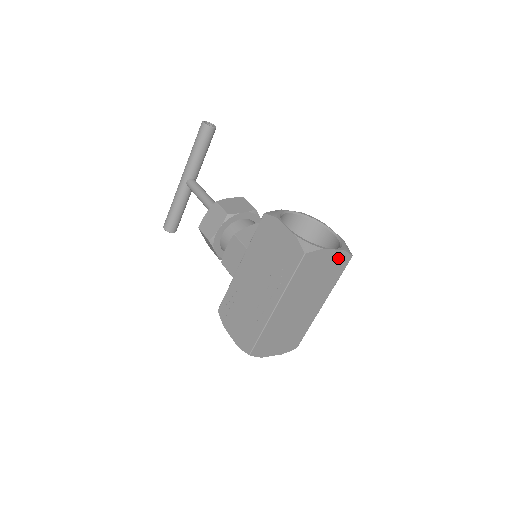
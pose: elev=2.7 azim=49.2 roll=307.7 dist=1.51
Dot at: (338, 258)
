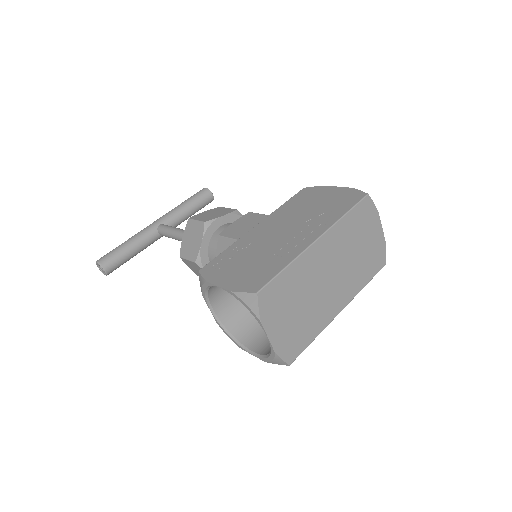
Dot at: (378, 247)
